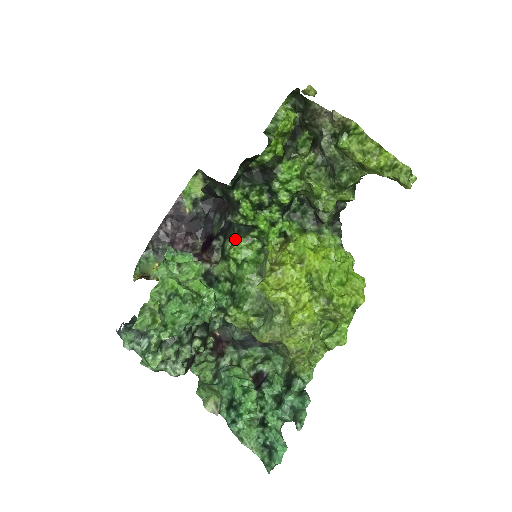
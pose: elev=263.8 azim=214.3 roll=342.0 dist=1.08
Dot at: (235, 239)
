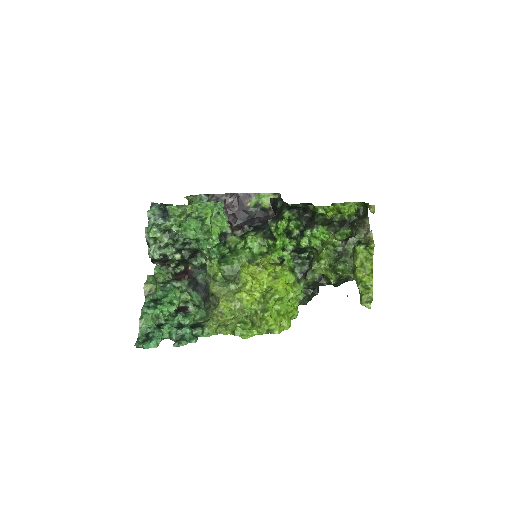
Dot at: (258, 234)
